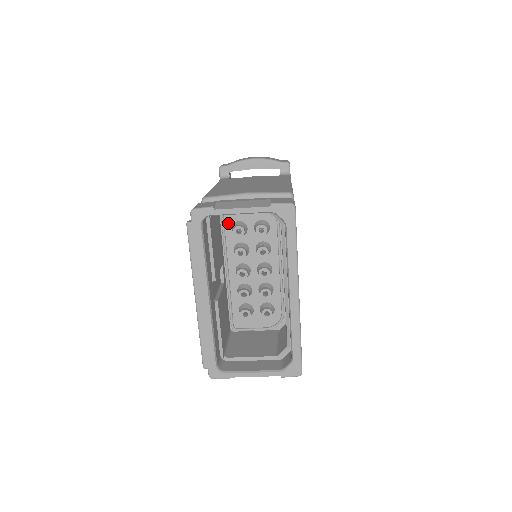
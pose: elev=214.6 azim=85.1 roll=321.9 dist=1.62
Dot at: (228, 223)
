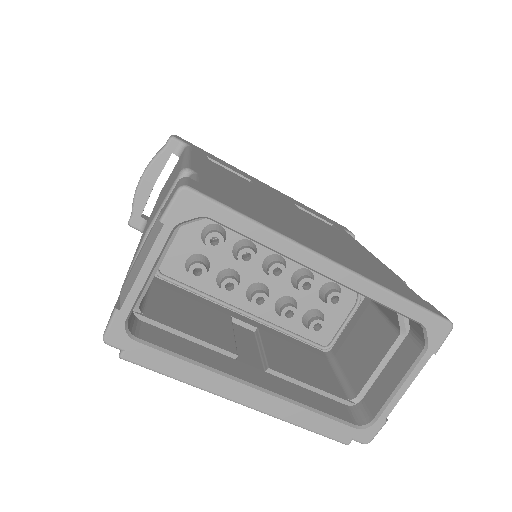
Dot at: (181, 276)
